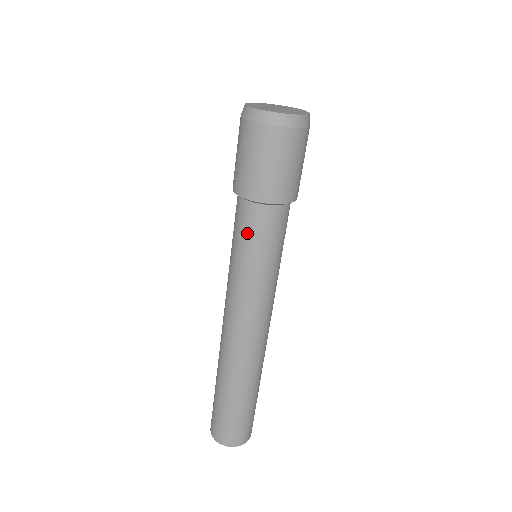
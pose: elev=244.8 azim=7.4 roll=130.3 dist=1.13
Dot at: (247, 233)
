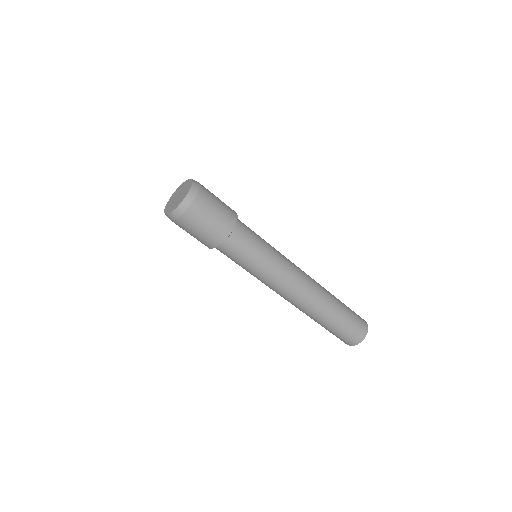
Dot at: (237, 257)
